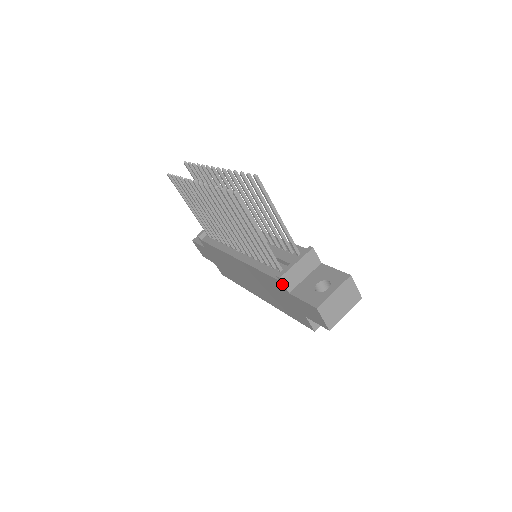
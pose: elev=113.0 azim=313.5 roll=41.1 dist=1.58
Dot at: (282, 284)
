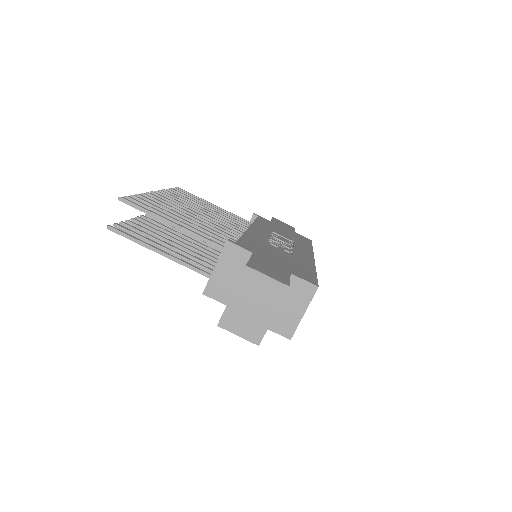
Dot at: (214, 298)
